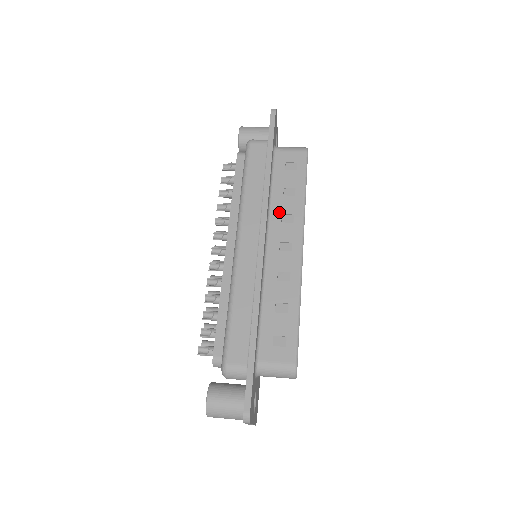
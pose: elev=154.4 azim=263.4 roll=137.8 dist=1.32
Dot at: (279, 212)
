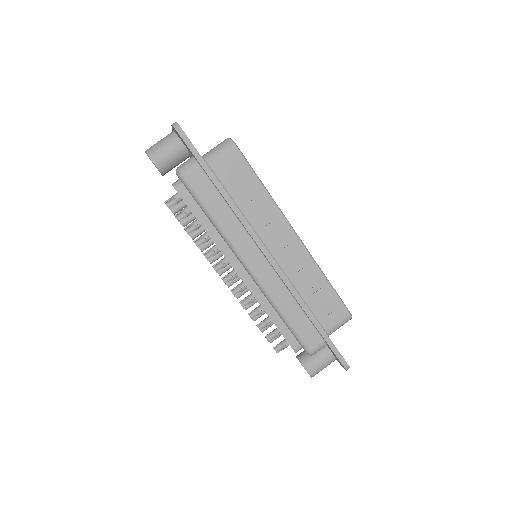
Dot at: (257, 219)
